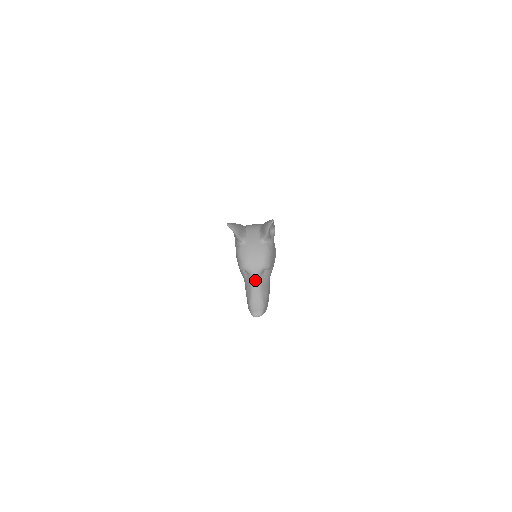
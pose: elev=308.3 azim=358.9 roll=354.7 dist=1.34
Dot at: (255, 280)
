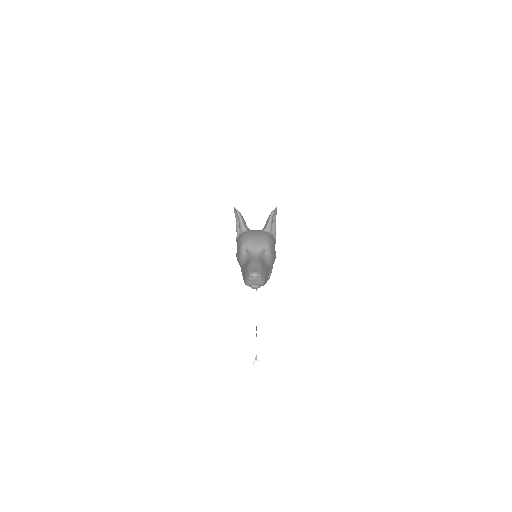
Dot at: (255, 254)
